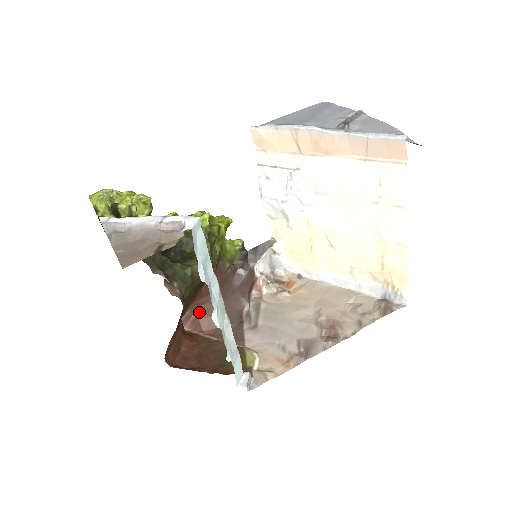
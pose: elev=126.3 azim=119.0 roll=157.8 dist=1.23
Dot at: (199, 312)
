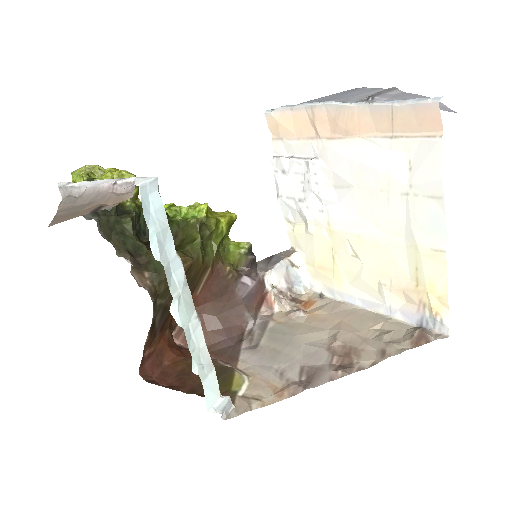
Dot at: occluded
